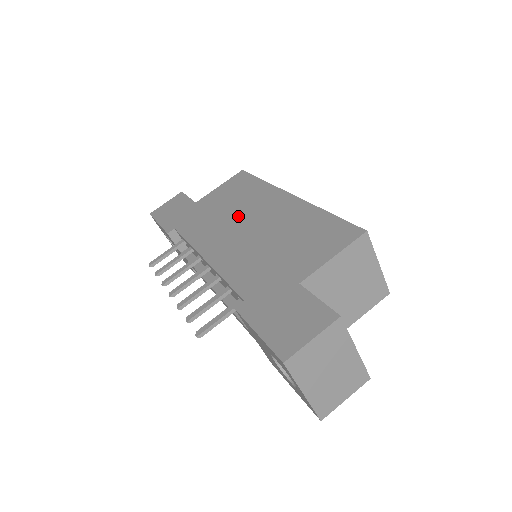
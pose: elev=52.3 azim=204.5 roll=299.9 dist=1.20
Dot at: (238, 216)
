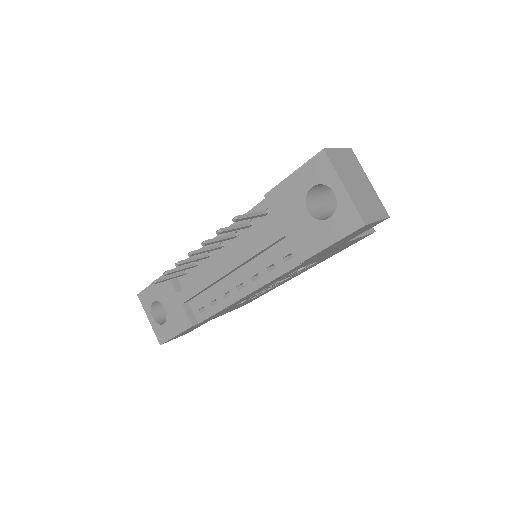
Dot at: occluded
